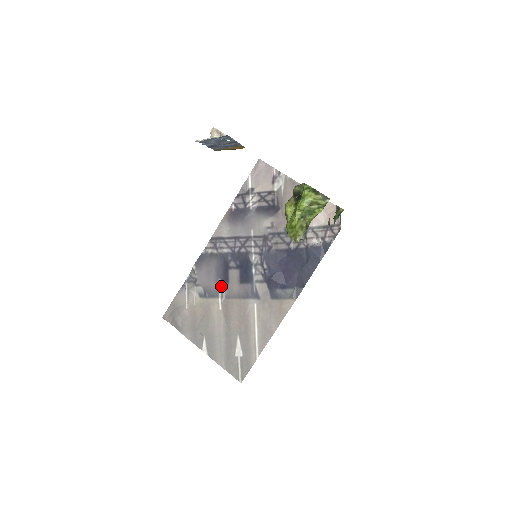
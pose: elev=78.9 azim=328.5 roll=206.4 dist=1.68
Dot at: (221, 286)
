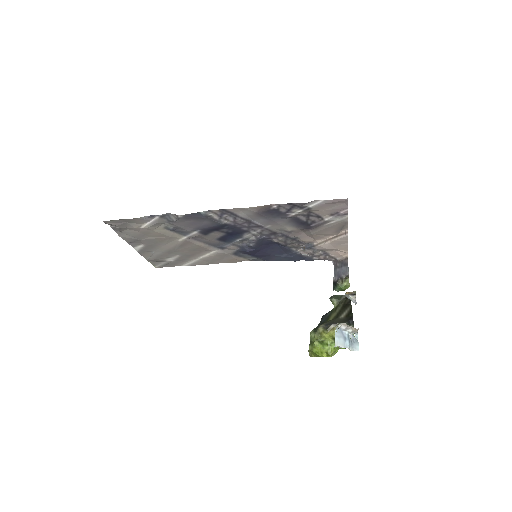
Dot at: (196, 234)
